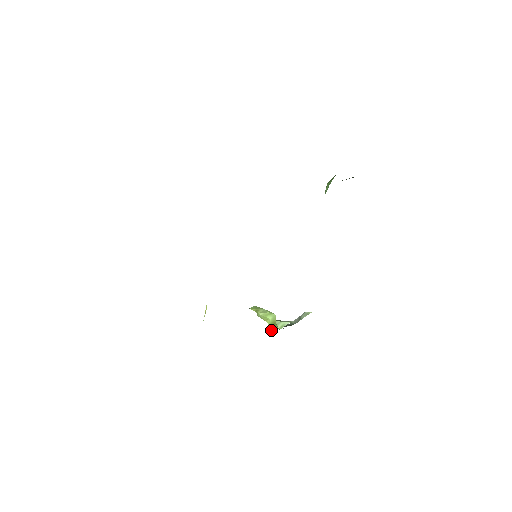
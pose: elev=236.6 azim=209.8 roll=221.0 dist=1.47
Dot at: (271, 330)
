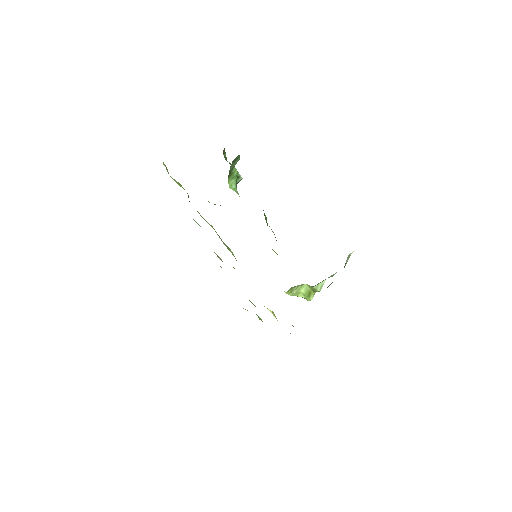
Dot at: (309, 299)
